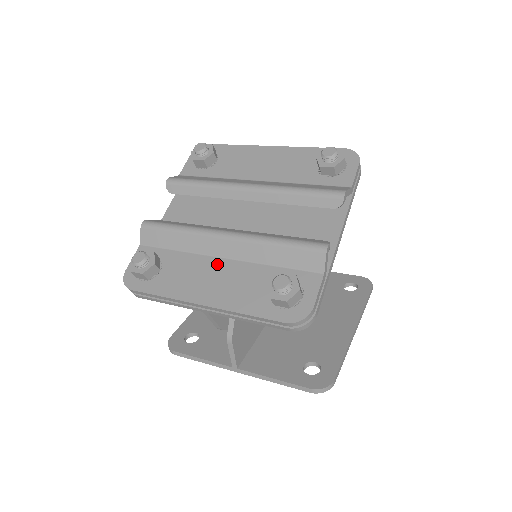
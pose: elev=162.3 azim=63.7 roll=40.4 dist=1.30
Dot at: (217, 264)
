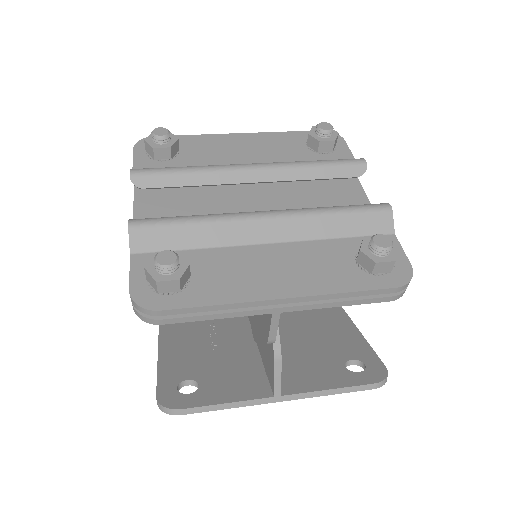
Dot at: (267, 251)
